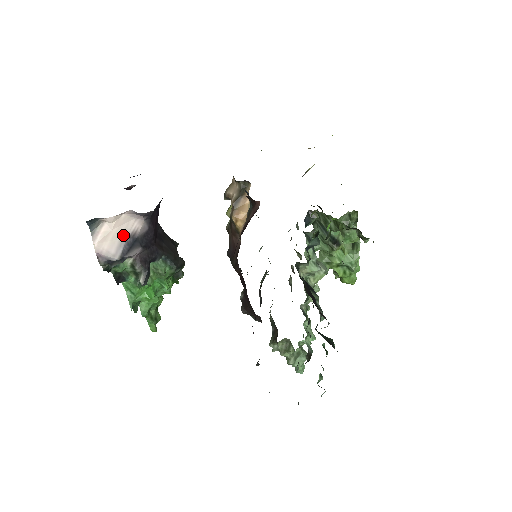
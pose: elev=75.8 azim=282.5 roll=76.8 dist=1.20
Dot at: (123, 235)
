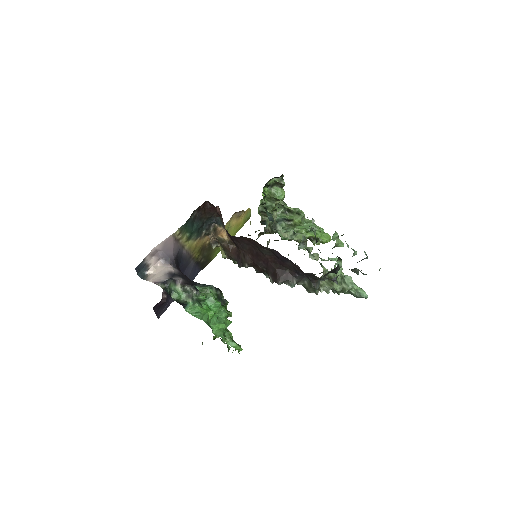
Dot at: (164, 273)
